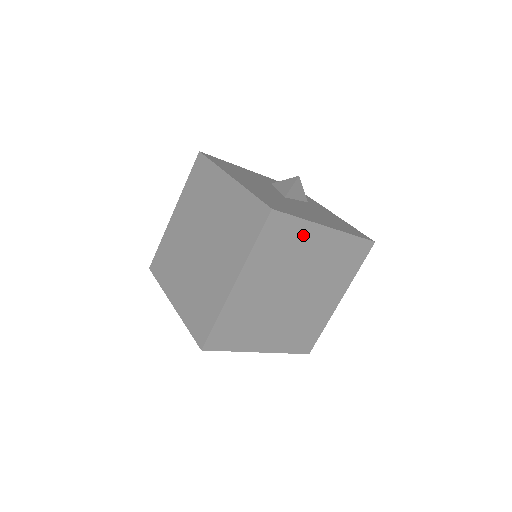
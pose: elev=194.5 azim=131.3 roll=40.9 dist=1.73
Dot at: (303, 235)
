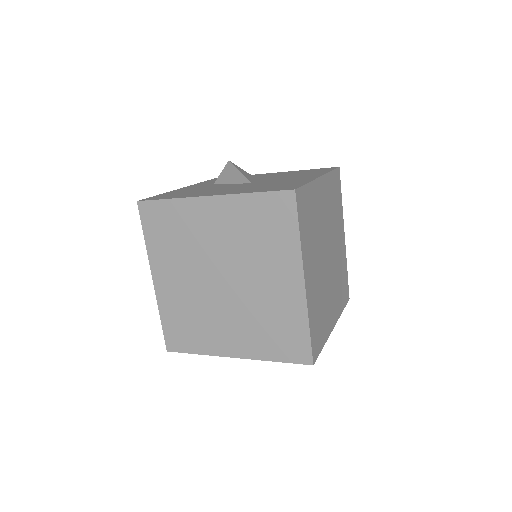
Dot at: (314, 197)
